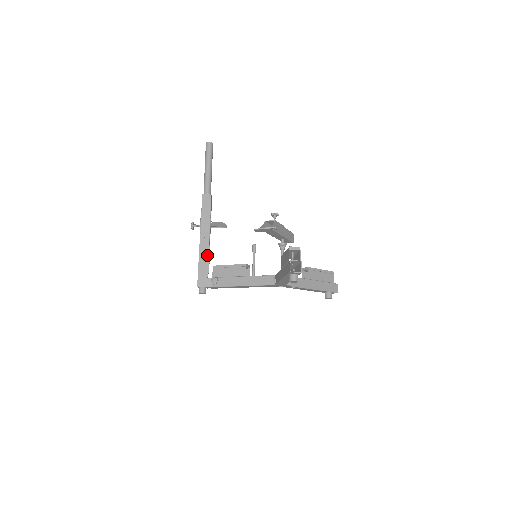
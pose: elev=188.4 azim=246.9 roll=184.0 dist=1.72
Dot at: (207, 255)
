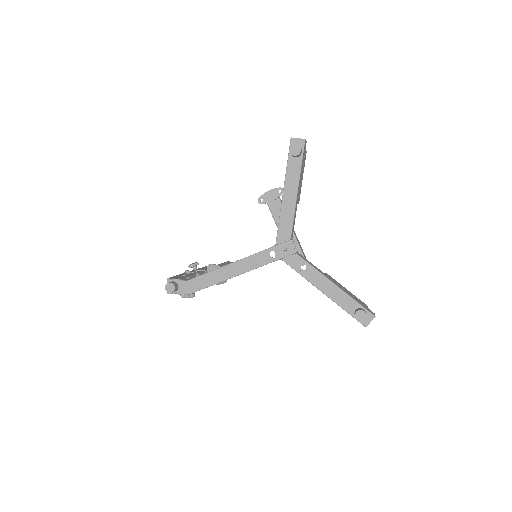
Dot at: (193, 274)
